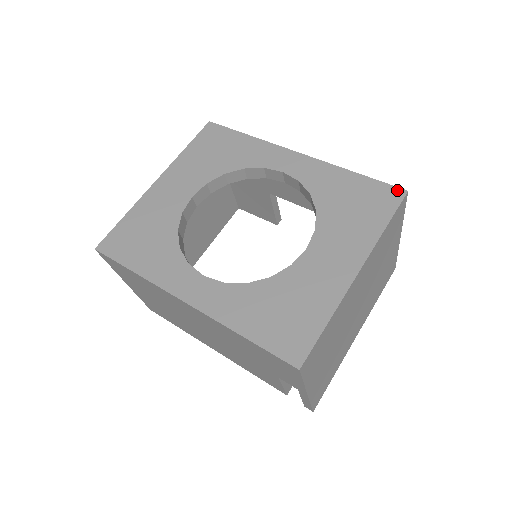
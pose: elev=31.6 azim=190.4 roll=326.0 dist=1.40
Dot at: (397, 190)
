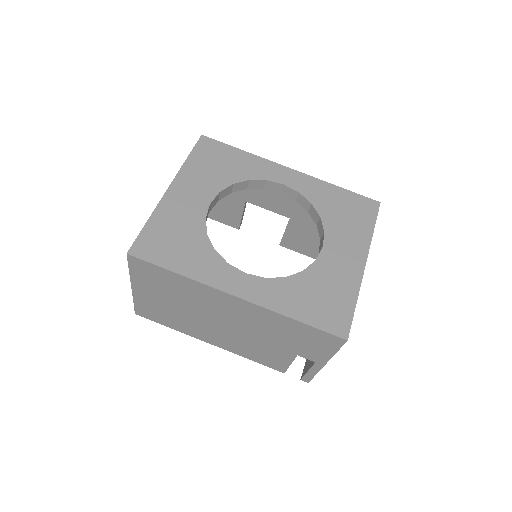
Dot at: (373, 202)
